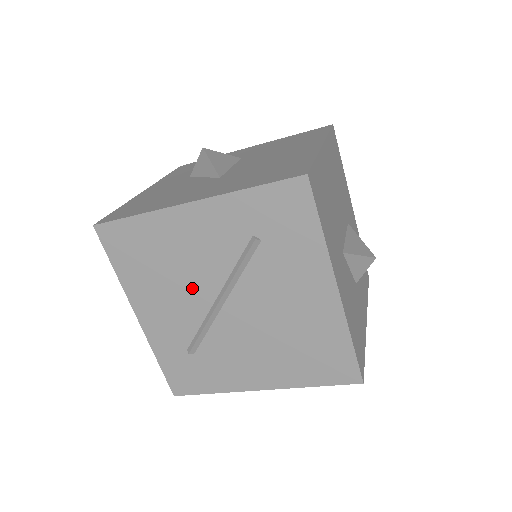
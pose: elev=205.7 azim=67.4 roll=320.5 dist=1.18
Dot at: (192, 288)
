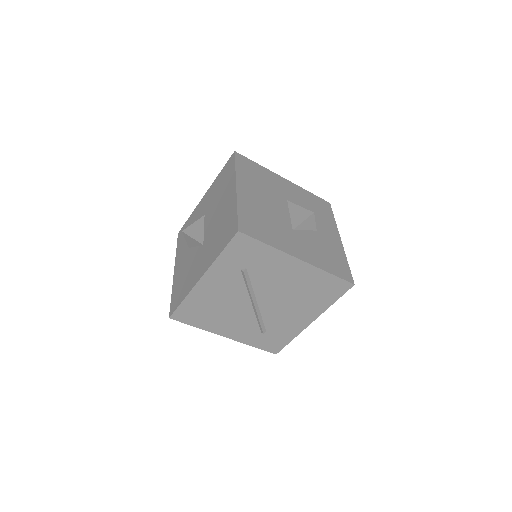
Dot at: (237, 308)
